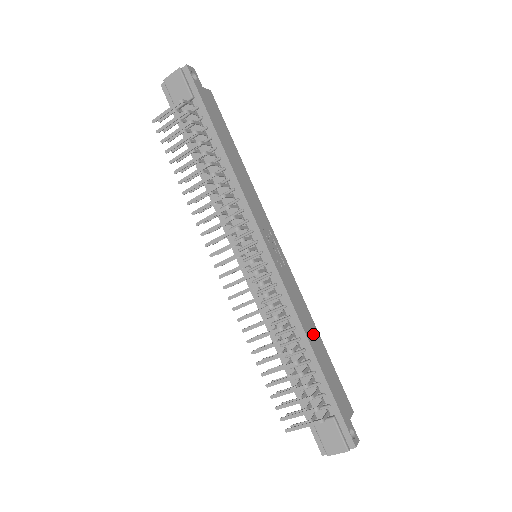
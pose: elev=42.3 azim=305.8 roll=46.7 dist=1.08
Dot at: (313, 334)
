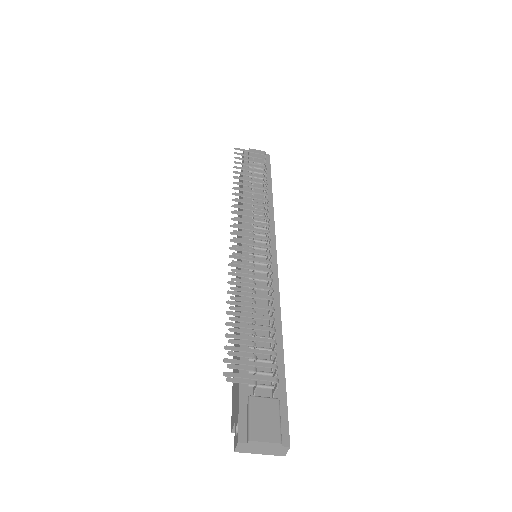
Dot at: occluded
